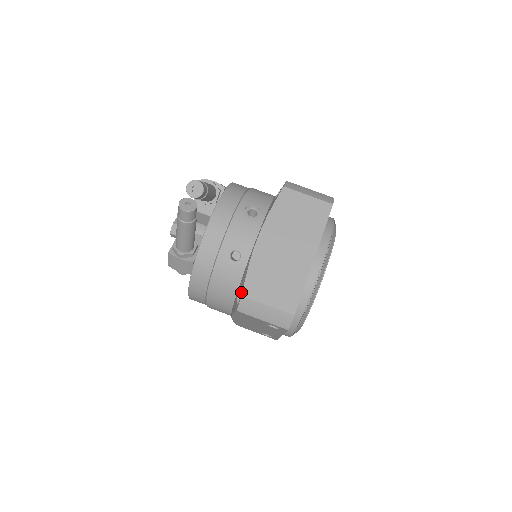
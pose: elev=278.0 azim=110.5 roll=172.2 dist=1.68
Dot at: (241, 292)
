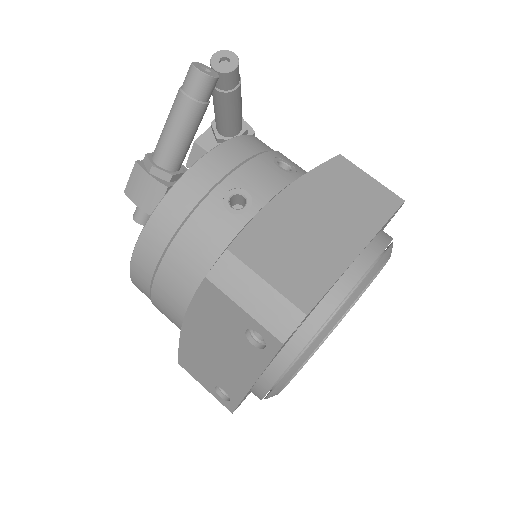
Dot at: occluded
